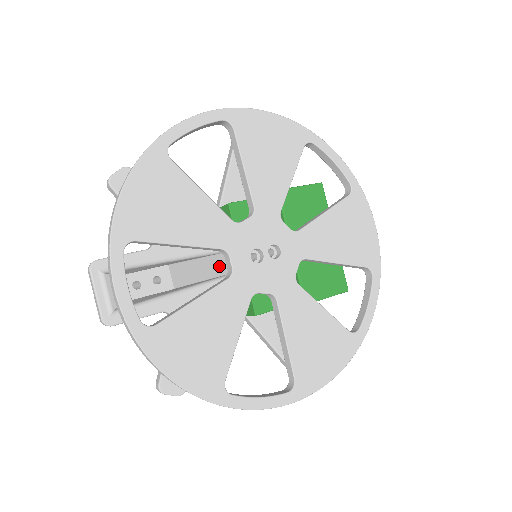
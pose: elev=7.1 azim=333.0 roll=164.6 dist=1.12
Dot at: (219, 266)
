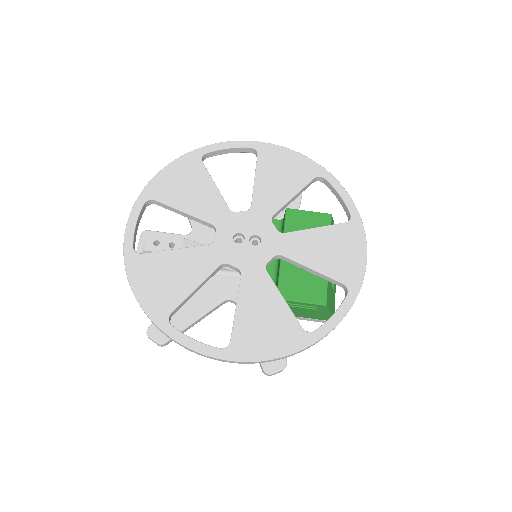
Dot at: occluded
